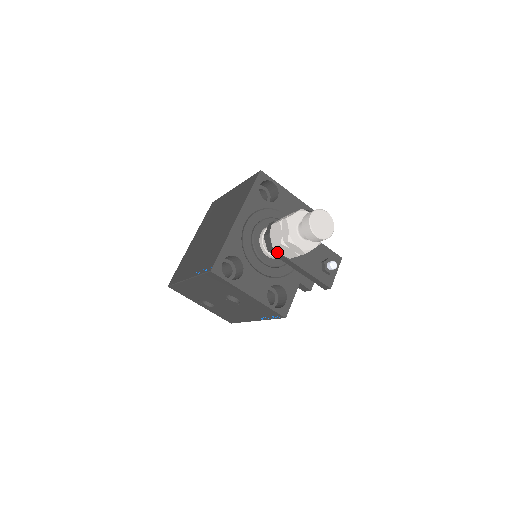
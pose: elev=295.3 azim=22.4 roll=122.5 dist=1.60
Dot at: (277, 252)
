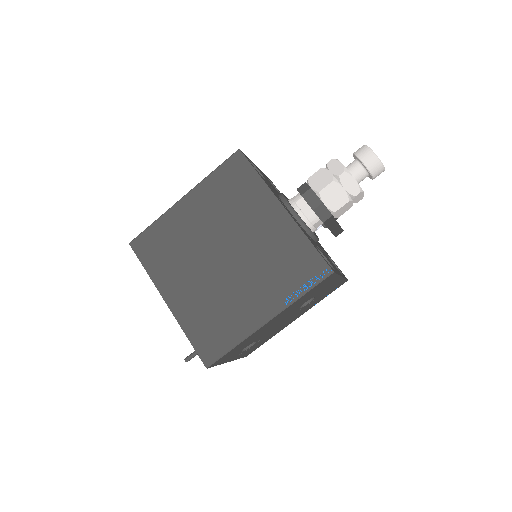
Dot at: (333, 217)
